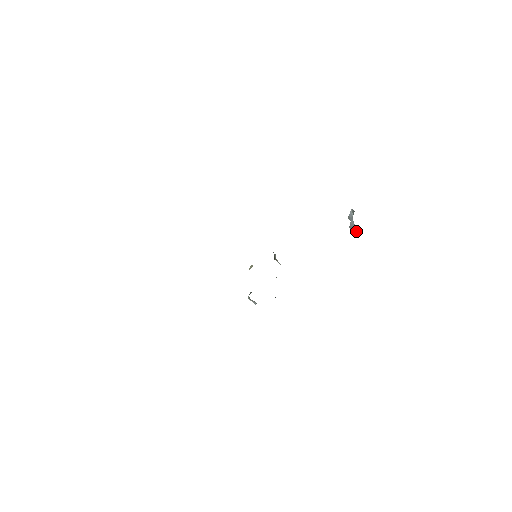
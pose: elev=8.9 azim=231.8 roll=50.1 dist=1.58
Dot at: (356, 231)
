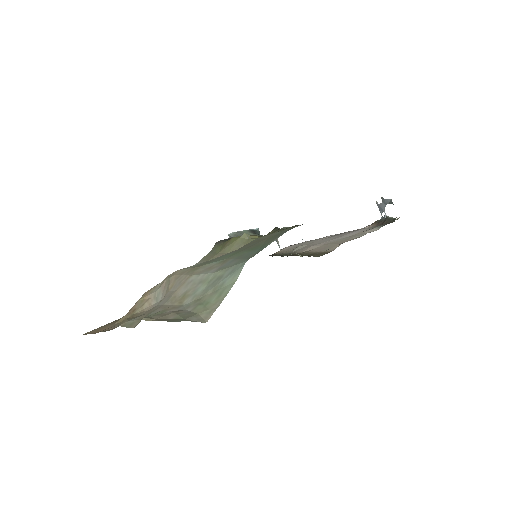
Dot at: occluded
